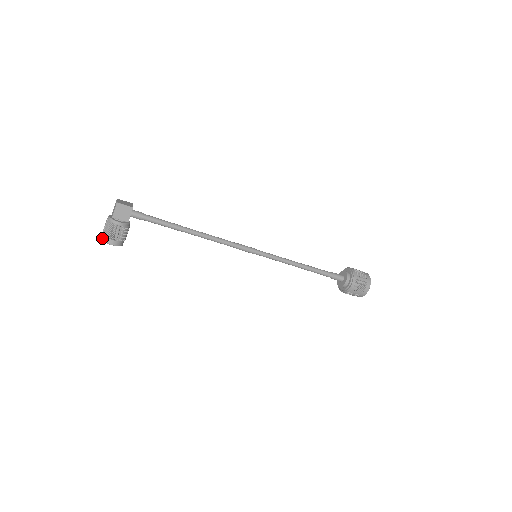
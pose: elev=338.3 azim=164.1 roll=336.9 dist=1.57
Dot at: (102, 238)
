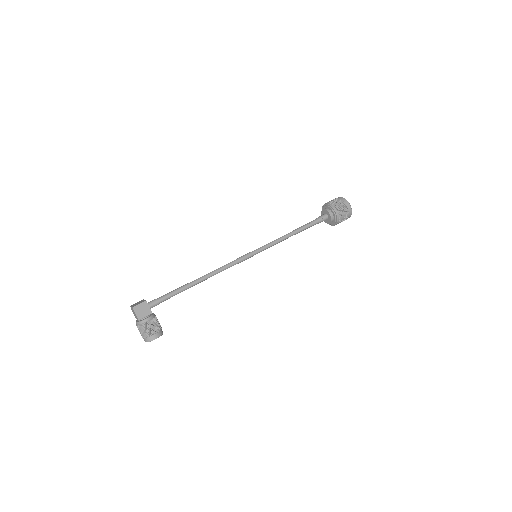
Dot at: (145, 341)
